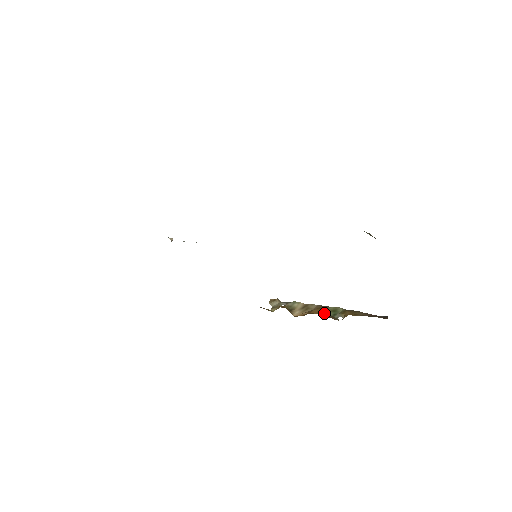
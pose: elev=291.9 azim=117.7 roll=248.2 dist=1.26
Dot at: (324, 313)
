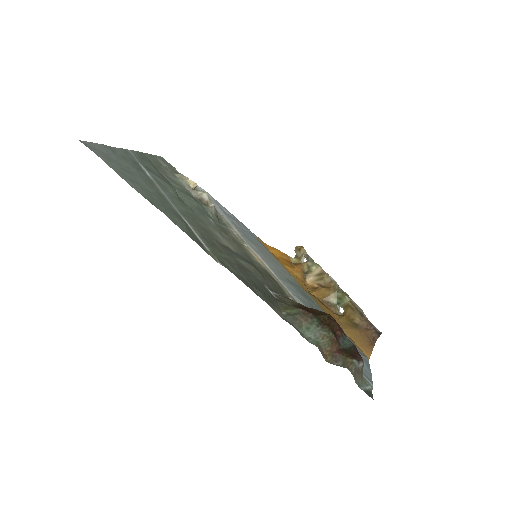
Dot at: (328, 299)
